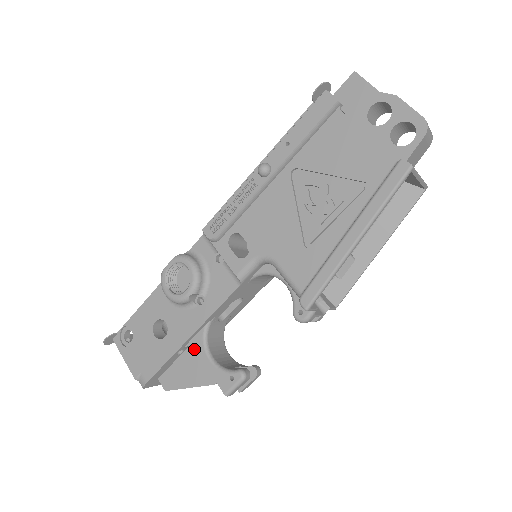
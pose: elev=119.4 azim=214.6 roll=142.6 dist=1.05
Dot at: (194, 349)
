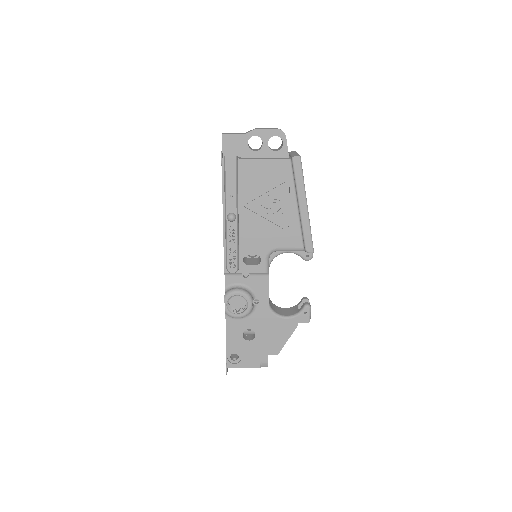
Dot at: (272, 324)
